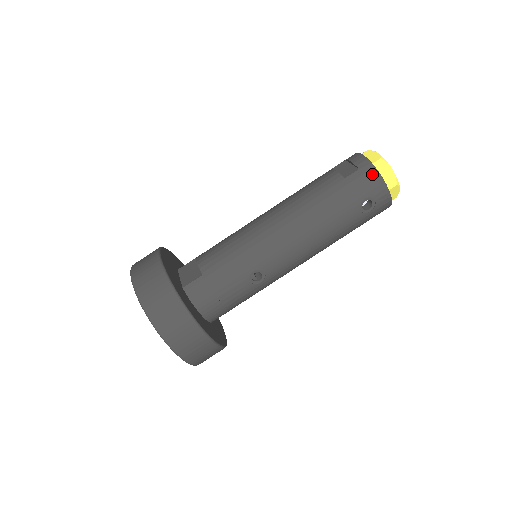
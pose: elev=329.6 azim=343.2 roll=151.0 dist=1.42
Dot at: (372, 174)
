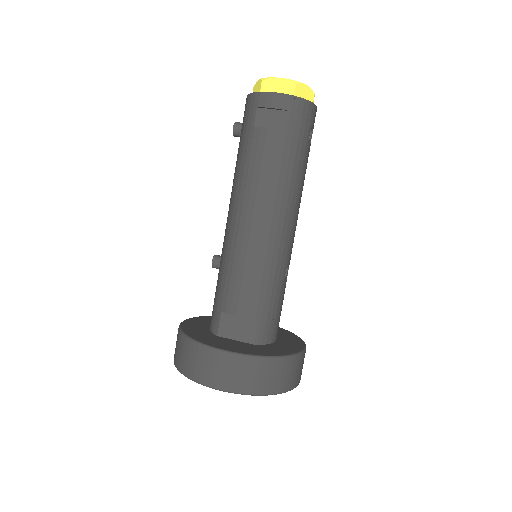
Dot at: (303, 106)
